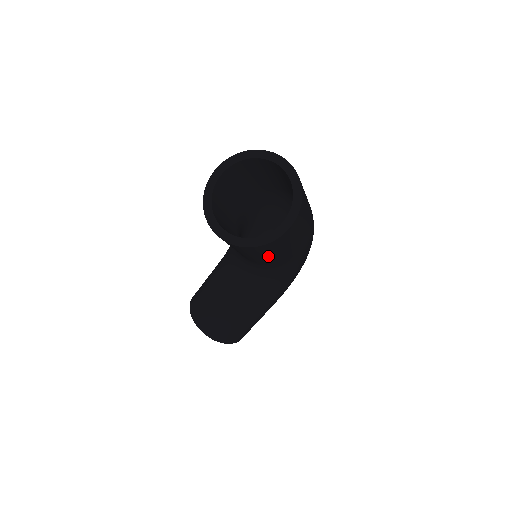
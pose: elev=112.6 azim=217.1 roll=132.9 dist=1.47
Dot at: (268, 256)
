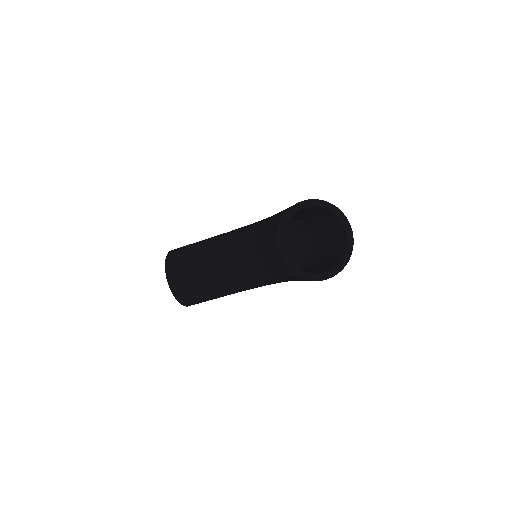
Dot at: occluded
